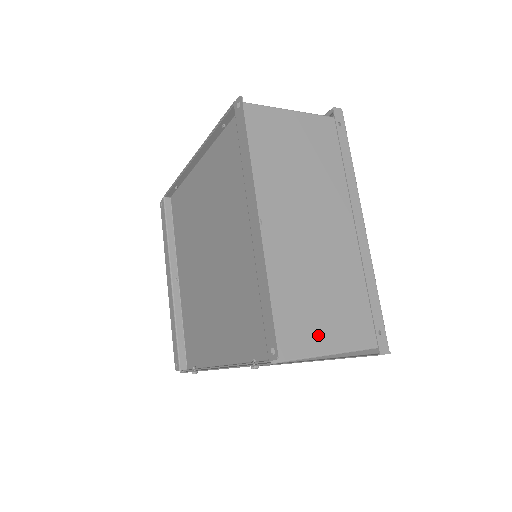
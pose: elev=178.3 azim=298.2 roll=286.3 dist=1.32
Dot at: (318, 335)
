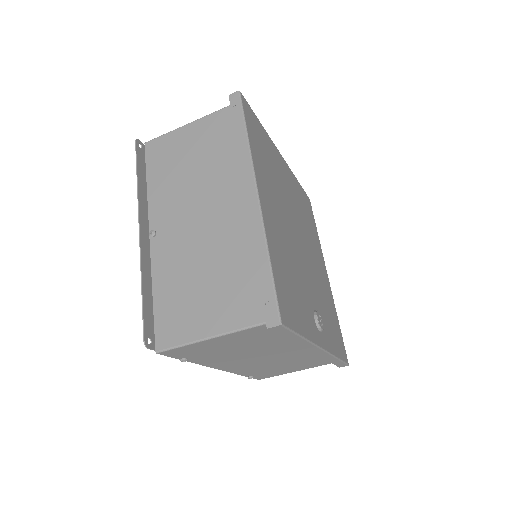
Dot at: (202, 320)
